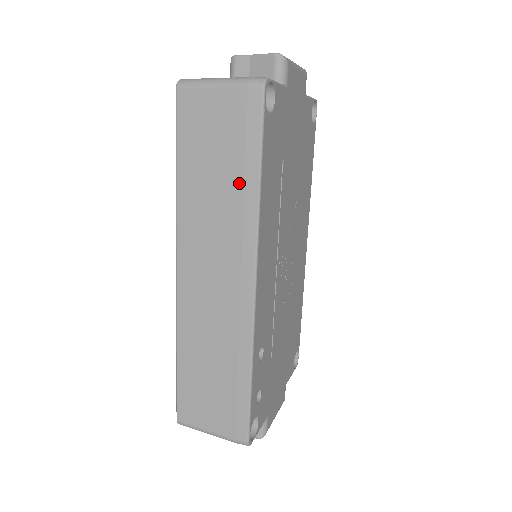
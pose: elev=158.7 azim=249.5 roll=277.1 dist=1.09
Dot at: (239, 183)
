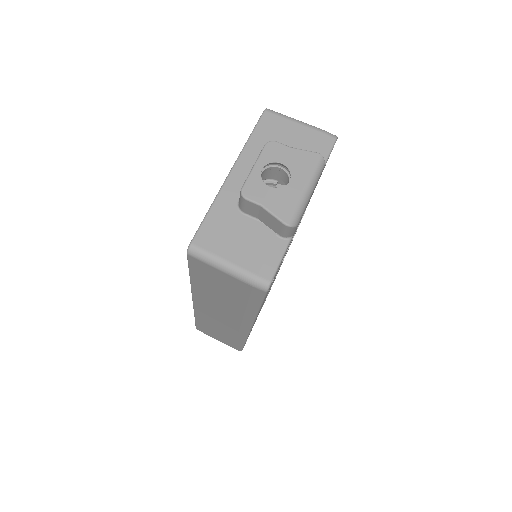
Dot at: (242, 306)
